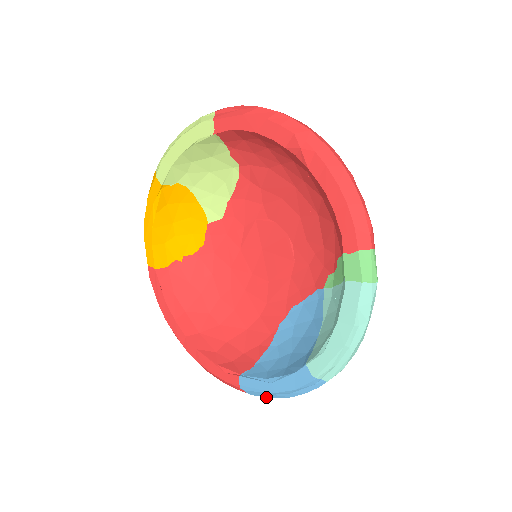
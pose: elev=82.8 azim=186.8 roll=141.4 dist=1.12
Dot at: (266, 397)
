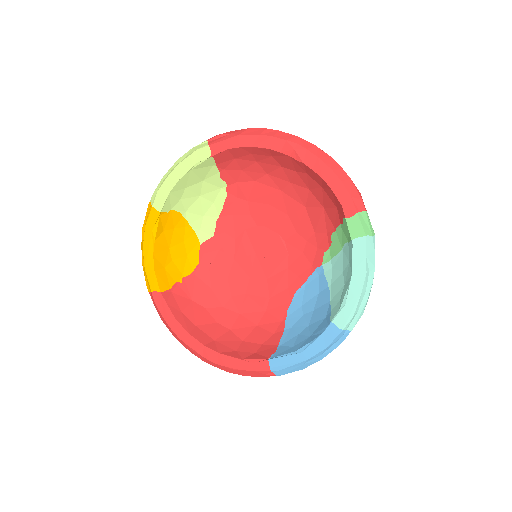
Dot at: occluded
